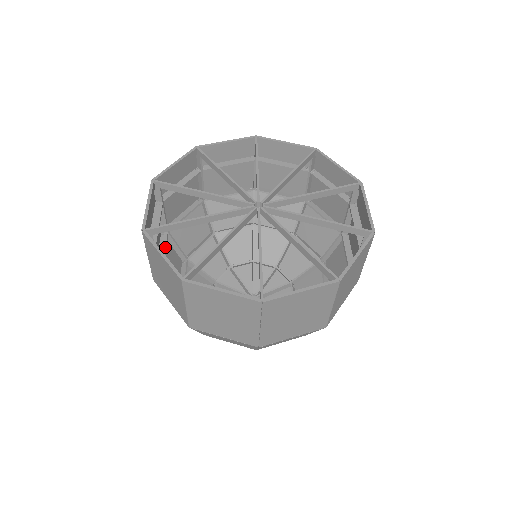
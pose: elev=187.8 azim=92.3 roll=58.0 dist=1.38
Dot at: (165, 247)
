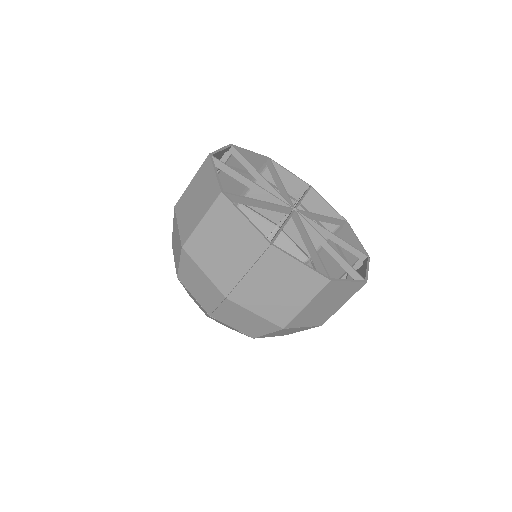
Dot at: occluded
